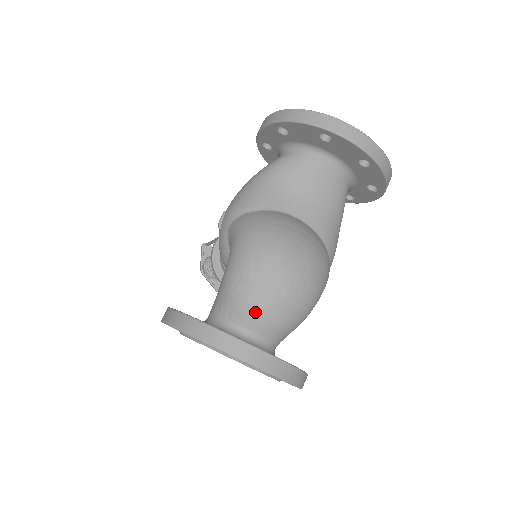
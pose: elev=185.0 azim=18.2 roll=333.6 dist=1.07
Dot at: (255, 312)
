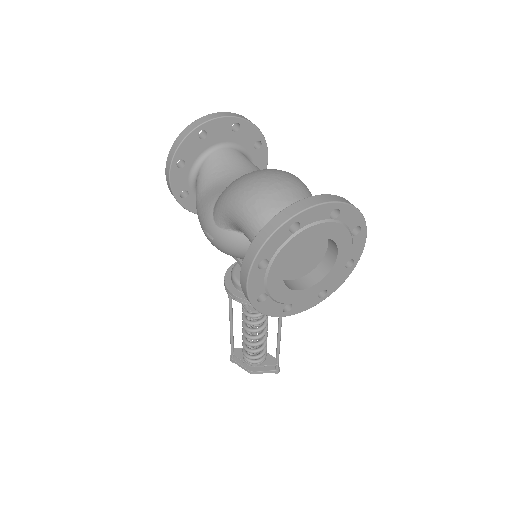
Dot at: (282, 209)
